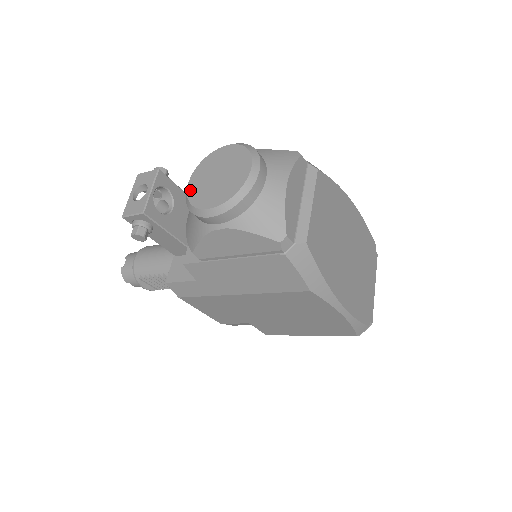
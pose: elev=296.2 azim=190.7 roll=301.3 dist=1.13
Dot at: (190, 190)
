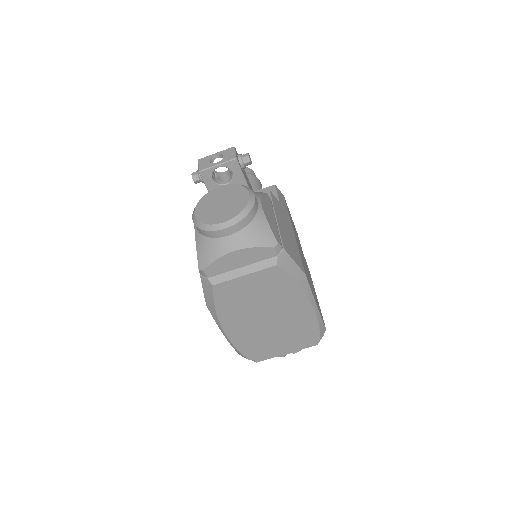
Dot at: (213, 191)
